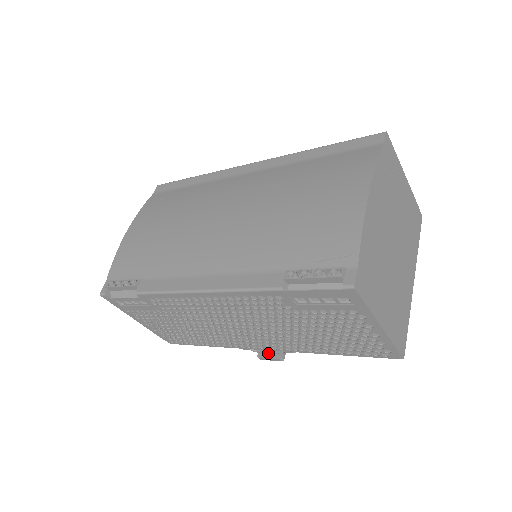
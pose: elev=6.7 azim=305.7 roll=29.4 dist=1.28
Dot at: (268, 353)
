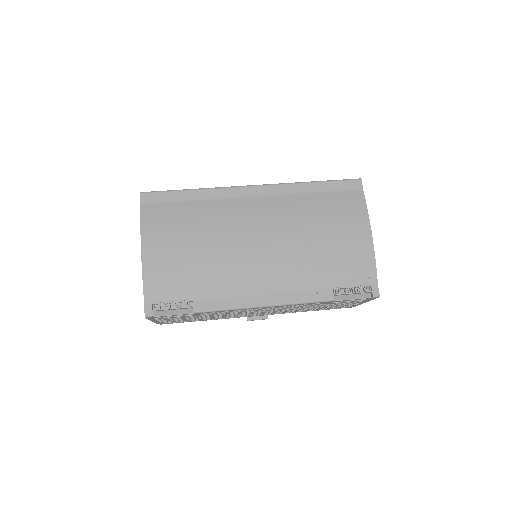
Dot at: (256, 316)
